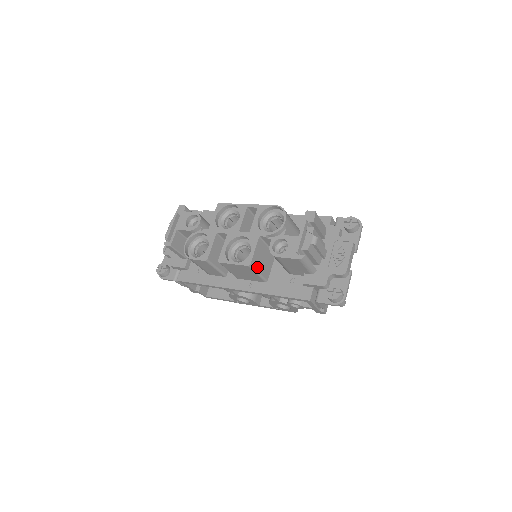
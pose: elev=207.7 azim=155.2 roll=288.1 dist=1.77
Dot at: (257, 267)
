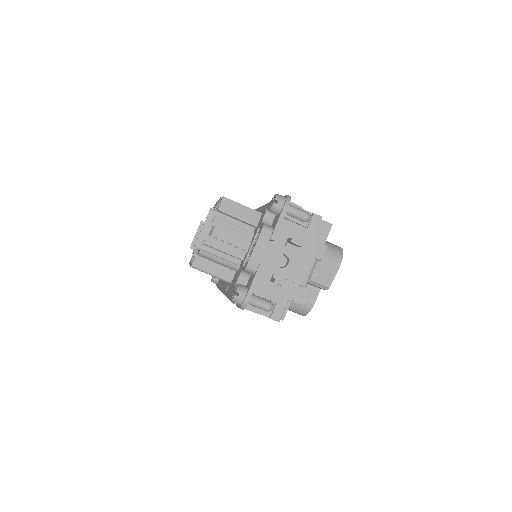
Dot at: (207, 267)
